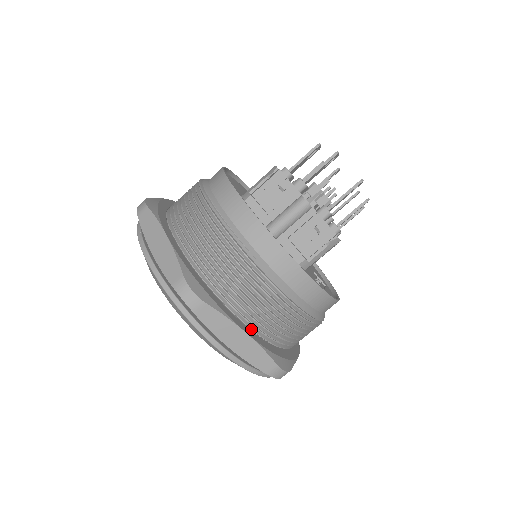
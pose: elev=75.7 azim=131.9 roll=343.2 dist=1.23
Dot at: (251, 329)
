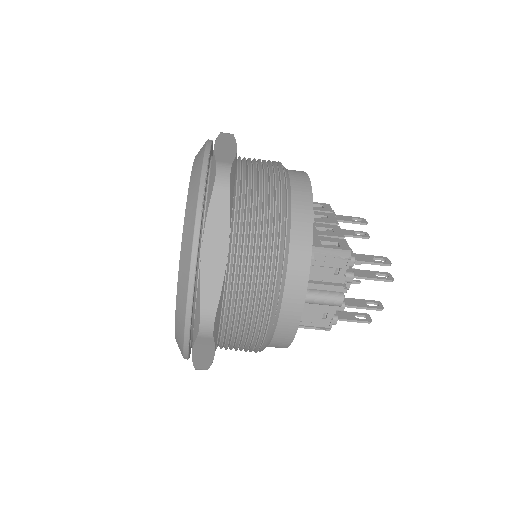
Dot at: (217, 346)
